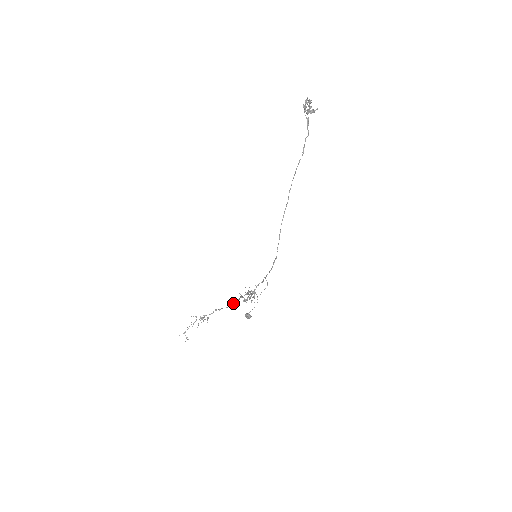
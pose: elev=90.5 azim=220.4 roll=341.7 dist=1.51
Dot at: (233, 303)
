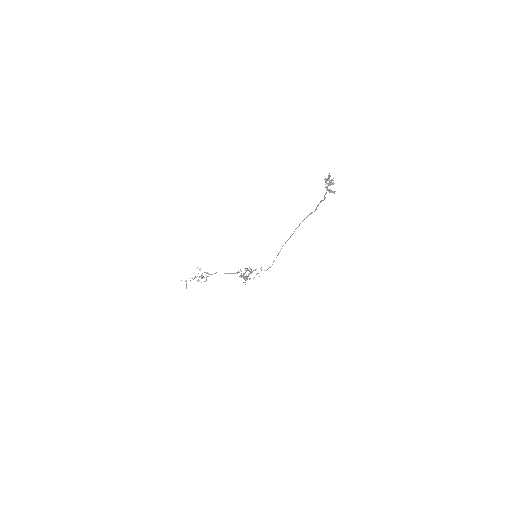
Dot at: (231, 273)
